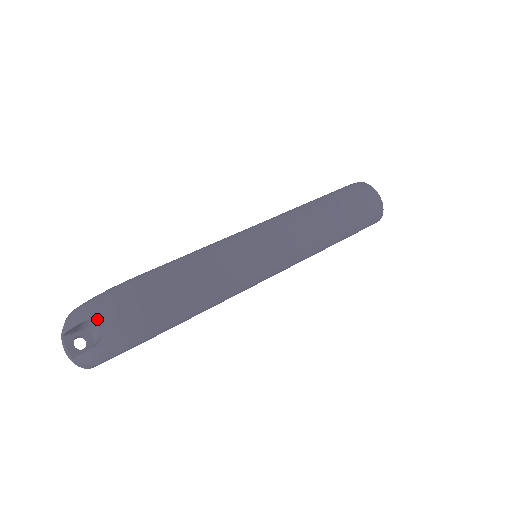
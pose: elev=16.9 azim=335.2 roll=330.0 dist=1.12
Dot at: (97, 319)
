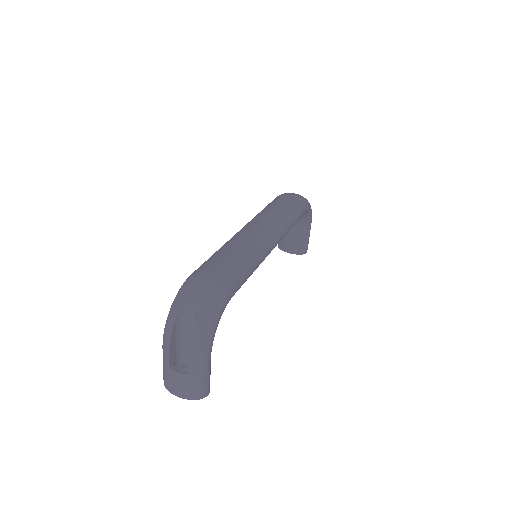
Dot at: (184, 305)
